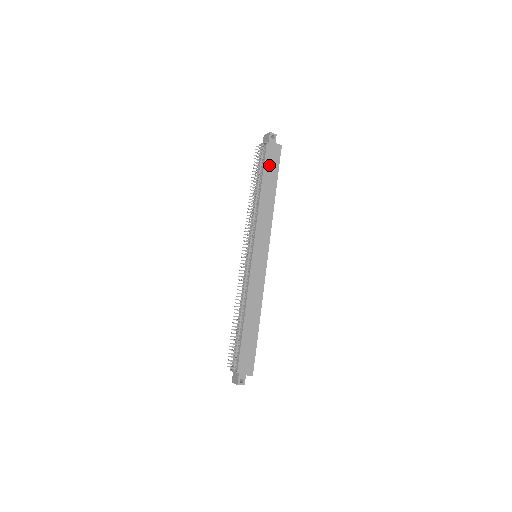
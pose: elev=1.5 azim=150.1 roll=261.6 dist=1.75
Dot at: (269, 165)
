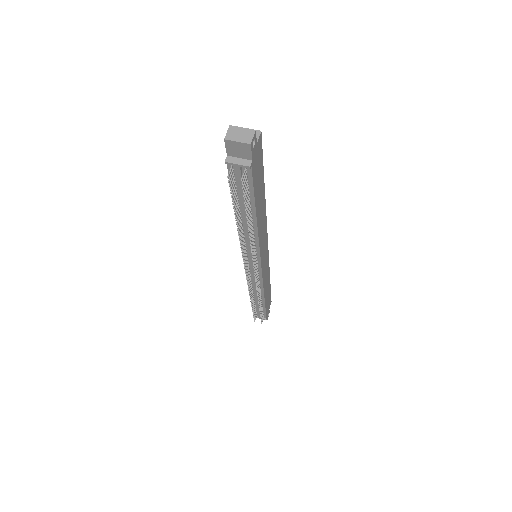
Dot at: (257, 182)
